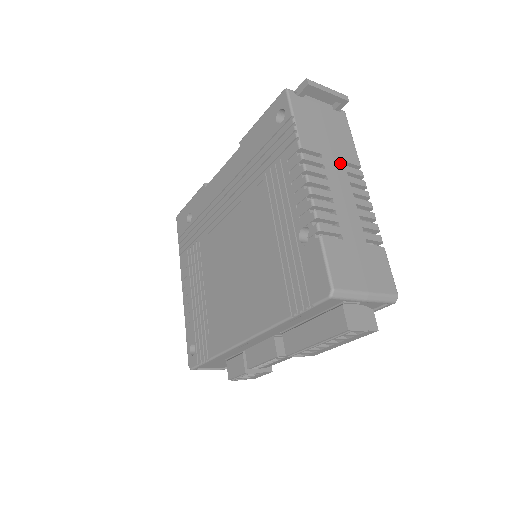
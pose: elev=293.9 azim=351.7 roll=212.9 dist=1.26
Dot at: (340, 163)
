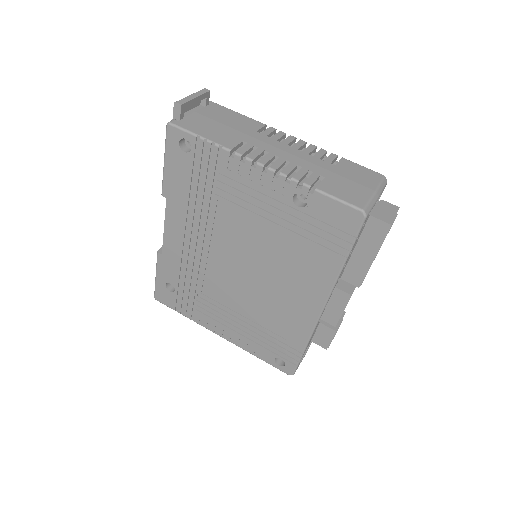
Dot at: (257, 135)
